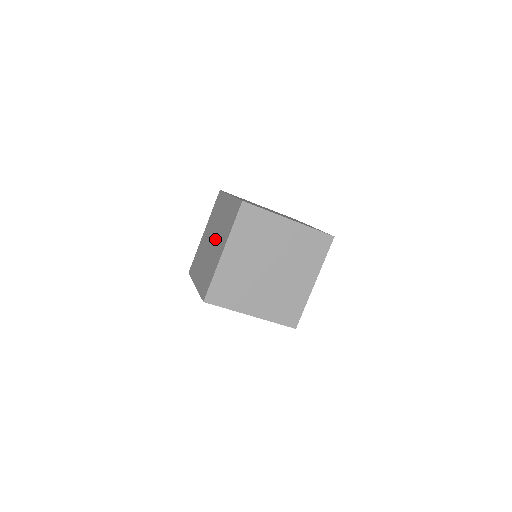
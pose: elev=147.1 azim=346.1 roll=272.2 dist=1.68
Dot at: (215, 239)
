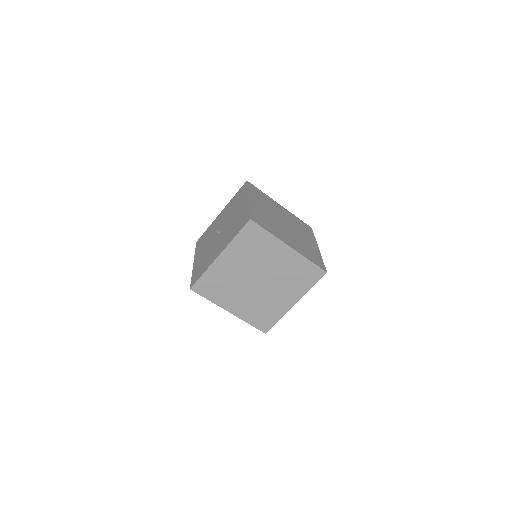
Dot at: (221, 233)
